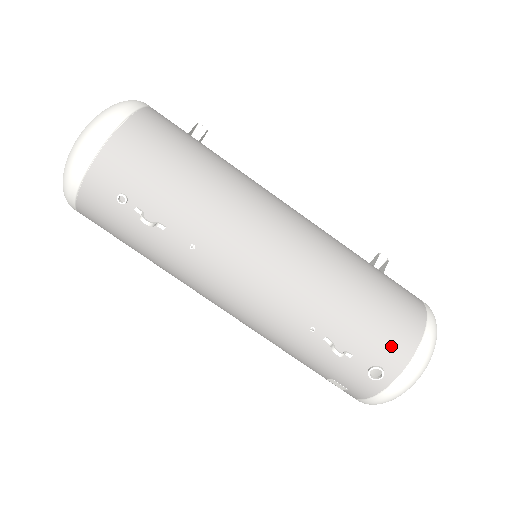
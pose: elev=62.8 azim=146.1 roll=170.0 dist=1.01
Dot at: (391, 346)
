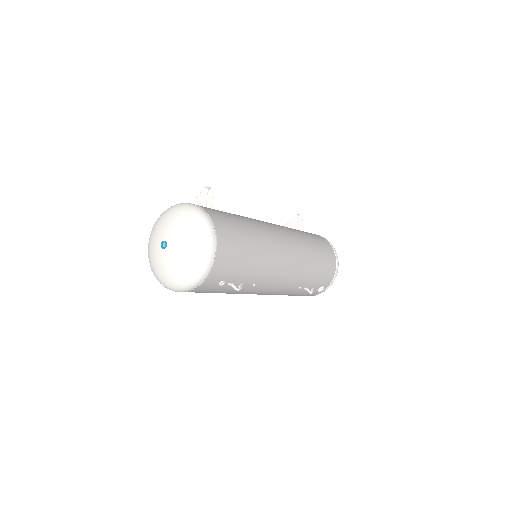
Dot at: (328, 277)
